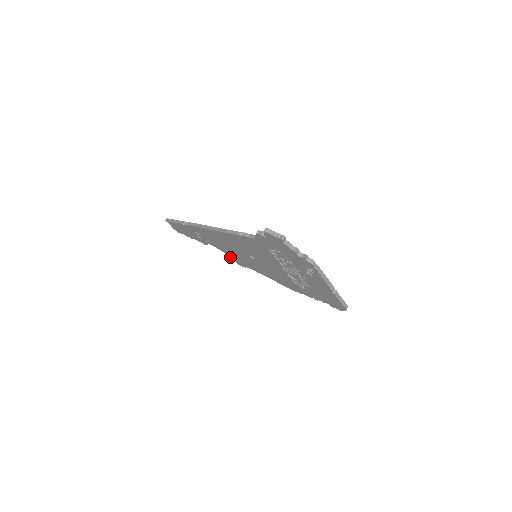
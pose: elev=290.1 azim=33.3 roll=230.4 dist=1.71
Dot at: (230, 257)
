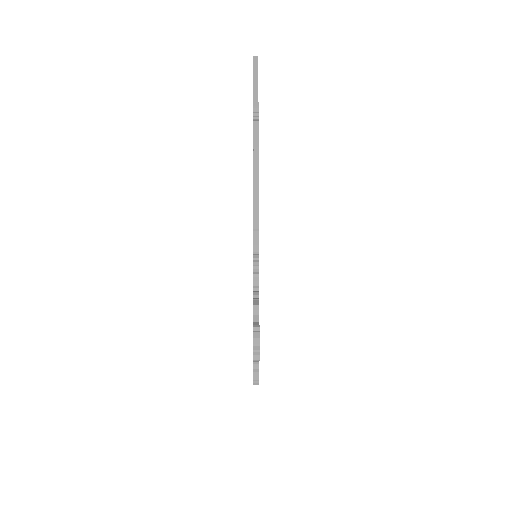
Dot at: occluded
